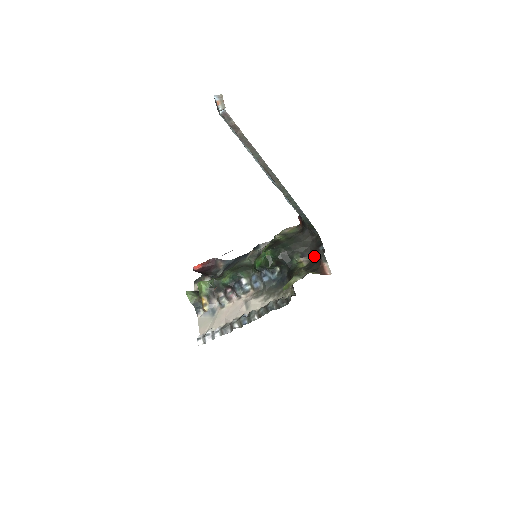
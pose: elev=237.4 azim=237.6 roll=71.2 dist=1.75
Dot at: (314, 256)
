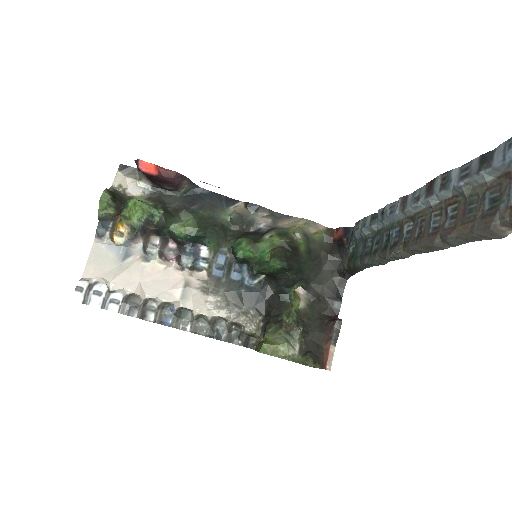
Dot at: (320, 303)
